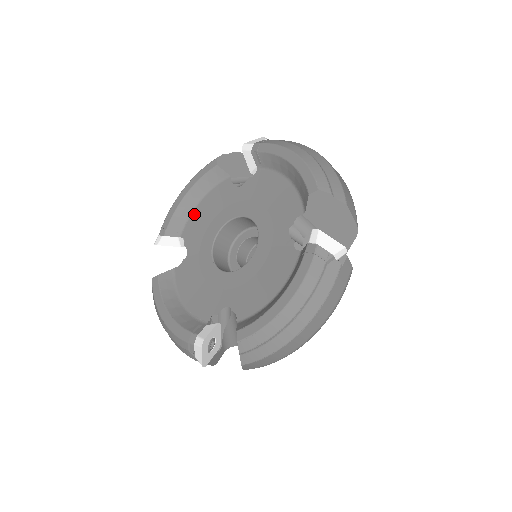
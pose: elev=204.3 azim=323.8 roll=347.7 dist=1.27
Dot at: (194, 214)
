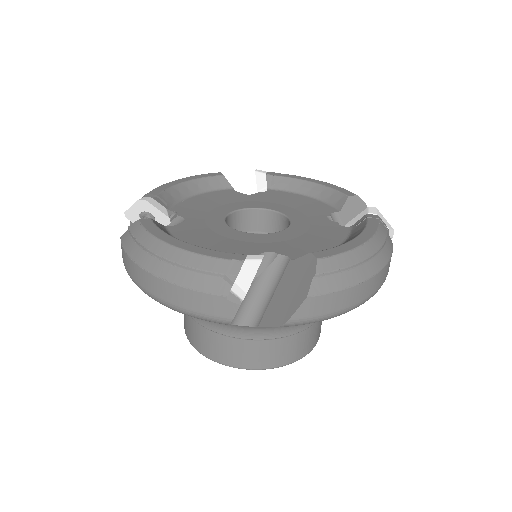
Dot at: (188, 200)
